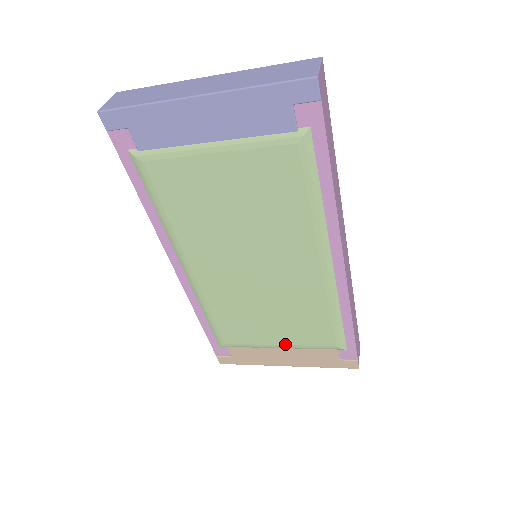
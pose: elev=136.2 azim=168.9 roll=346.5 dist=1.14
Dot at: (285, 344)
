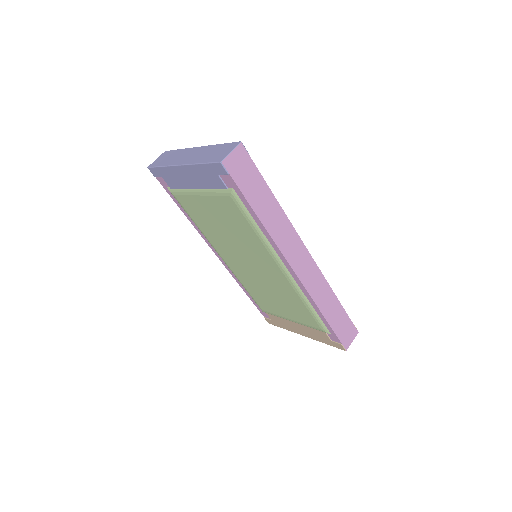
Dot at: (293, 320)
